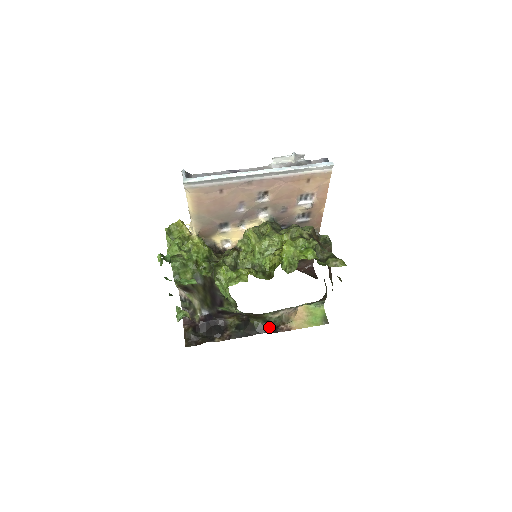
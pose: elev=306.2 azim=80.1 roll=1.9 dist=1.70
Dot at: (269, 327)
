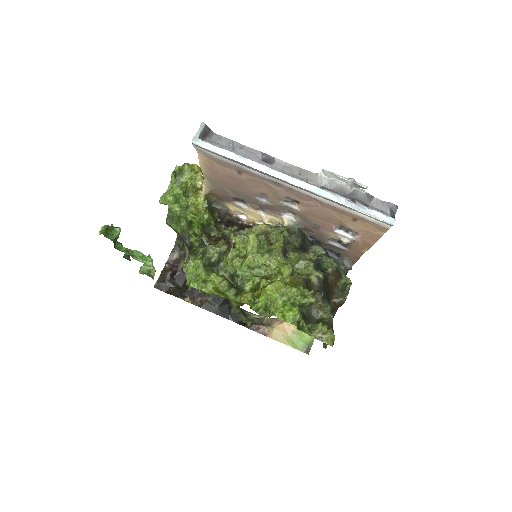
Dot at: (245, 320)
